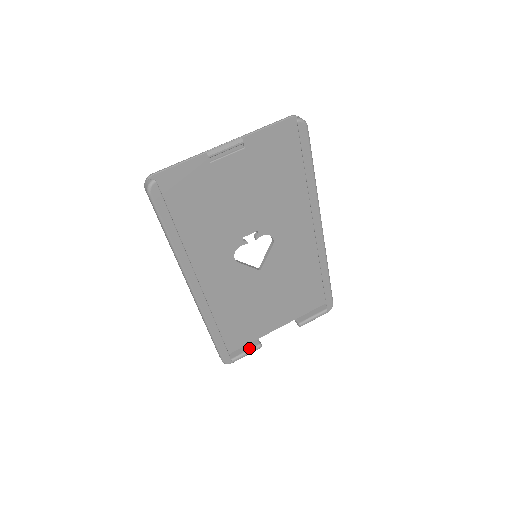
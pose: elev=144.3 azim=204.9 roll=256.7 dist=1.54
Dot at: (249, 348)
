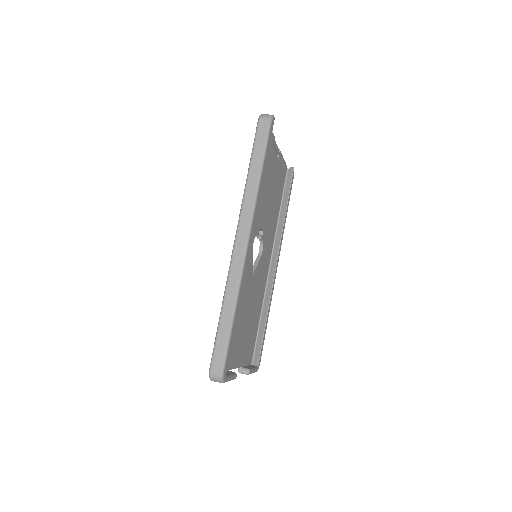
Dot at: (230, 372)
